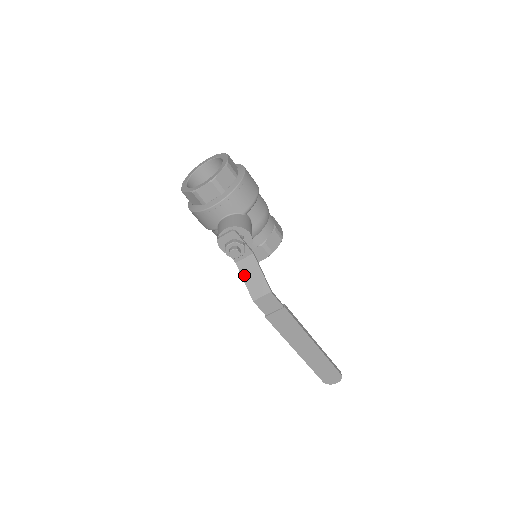
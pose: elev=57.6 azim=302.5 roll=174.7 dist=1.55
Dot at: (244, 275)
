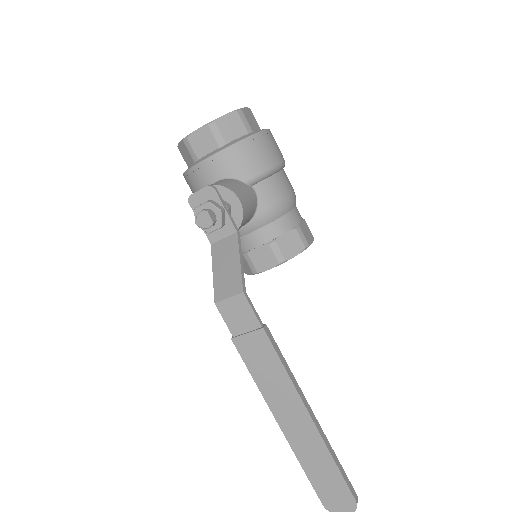
Dot at: (216, 262)
